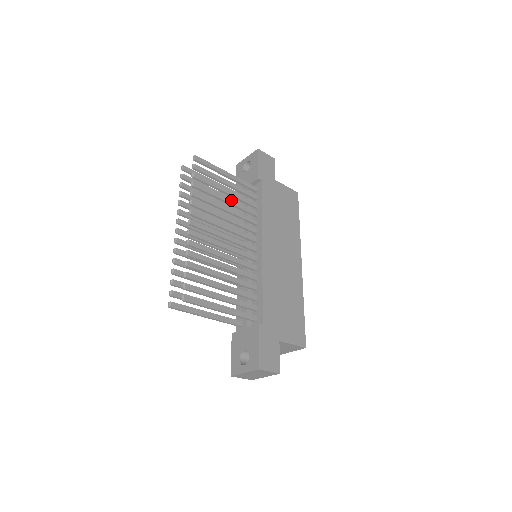
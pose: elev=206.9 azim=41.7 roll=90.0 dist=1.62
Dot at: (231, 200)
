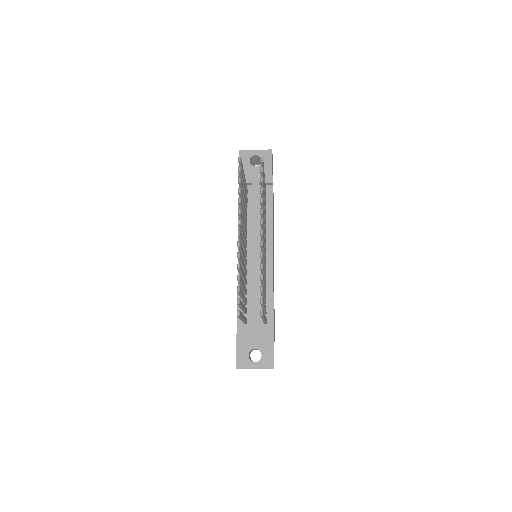
Dot at: occluded
